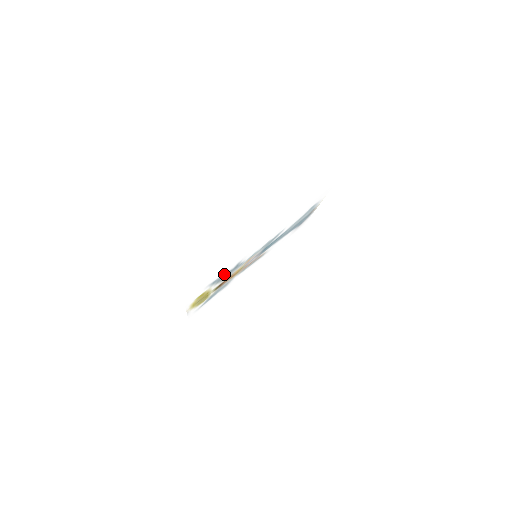
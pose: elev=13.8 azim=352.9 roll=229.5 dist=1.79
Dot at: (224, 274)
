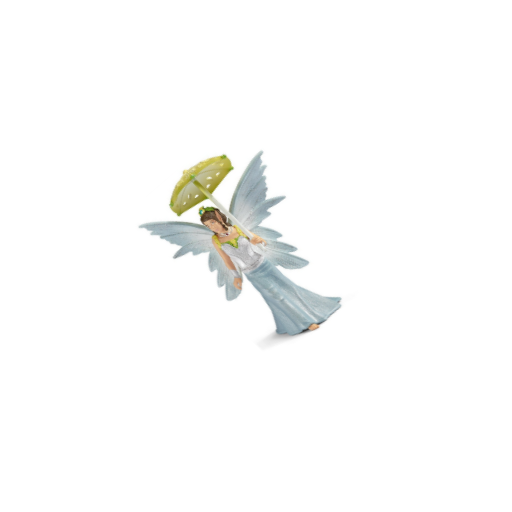
Dot at: (263, 181)
